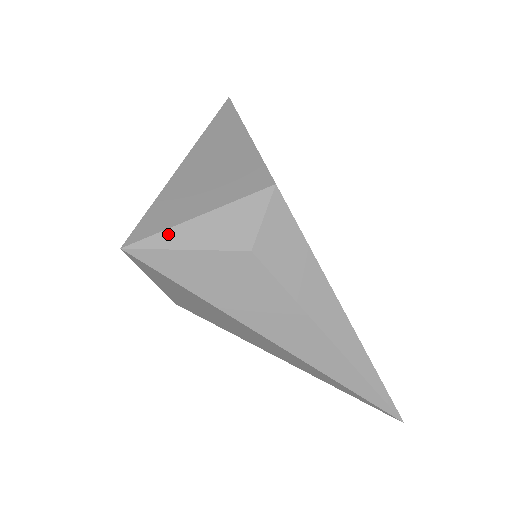
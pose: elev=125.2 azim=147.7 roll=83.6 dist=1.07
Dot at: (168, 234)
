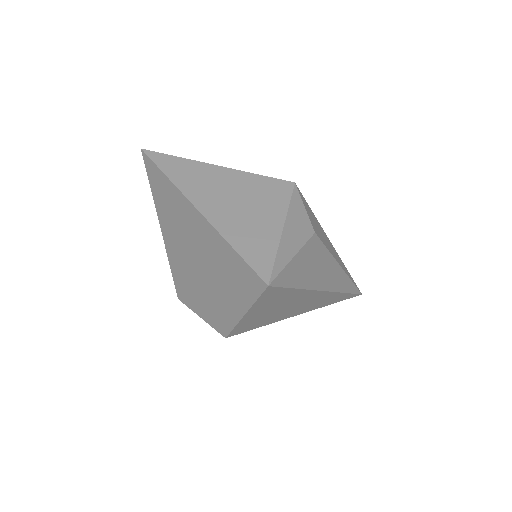
Dot at: (280, 254)
